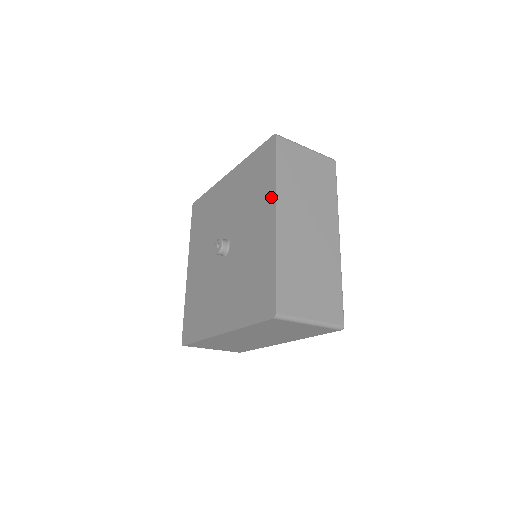
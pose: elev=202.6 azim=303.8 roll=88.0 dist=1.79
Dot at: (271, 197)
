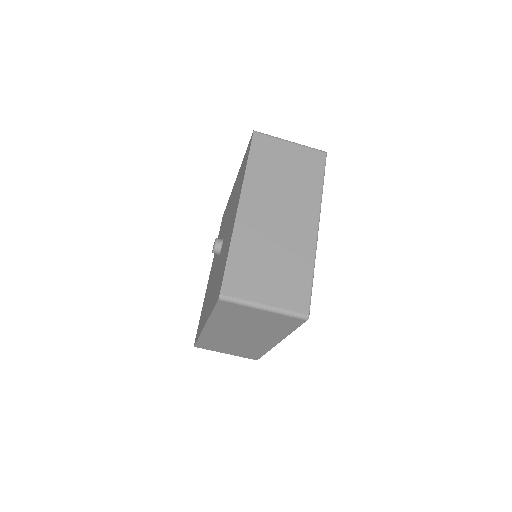
Dot at: (240, 188)
